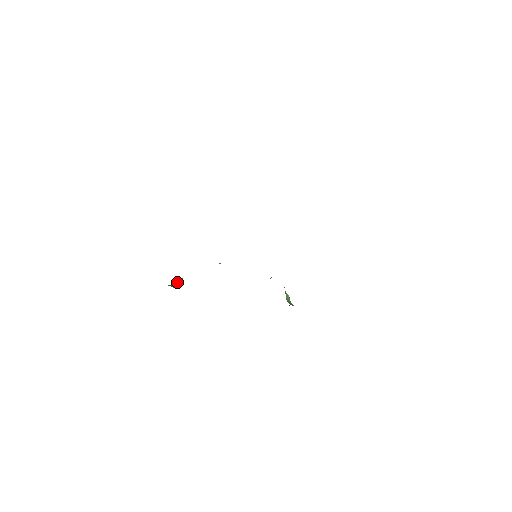
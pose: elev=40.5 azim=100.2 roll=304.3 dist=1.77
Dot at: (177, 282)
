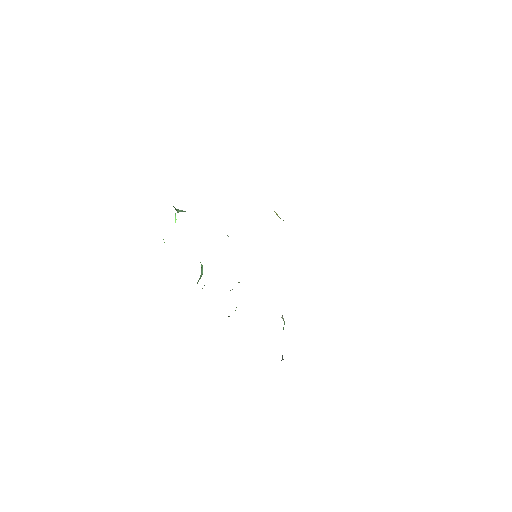
Dot at: (181, 210)
